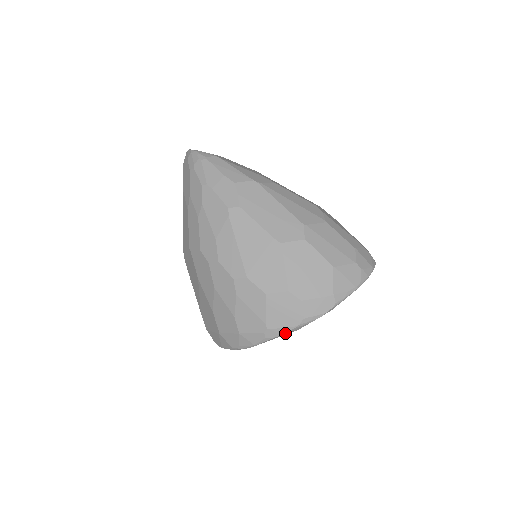
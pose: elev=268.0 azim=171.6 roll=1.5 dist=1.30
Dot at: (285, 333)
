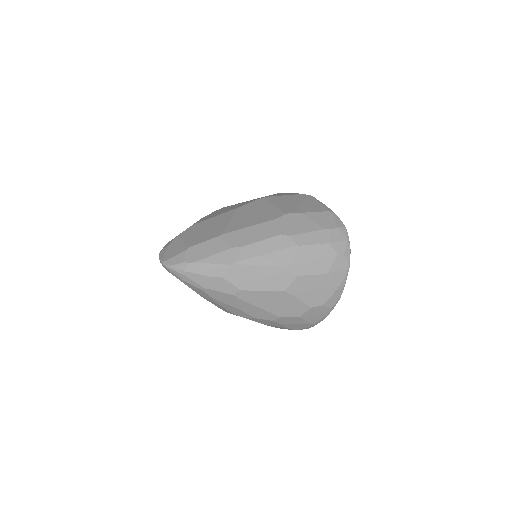
Dot at: occluded
